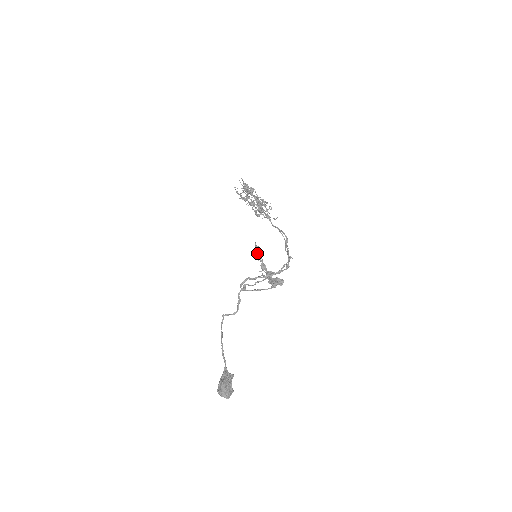
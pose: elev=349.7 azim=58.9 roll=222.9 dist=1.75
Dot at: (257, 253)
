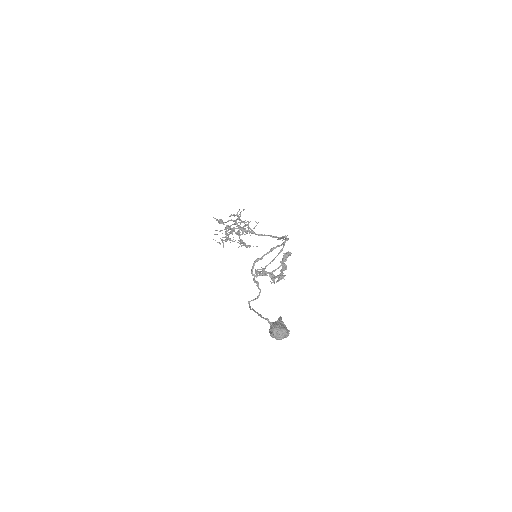
Dot at: (261, 273)
